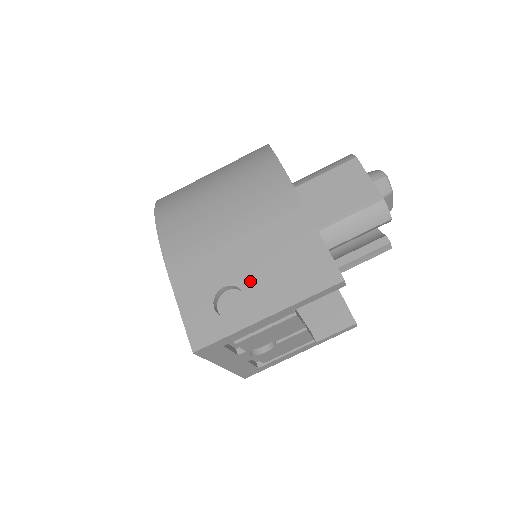
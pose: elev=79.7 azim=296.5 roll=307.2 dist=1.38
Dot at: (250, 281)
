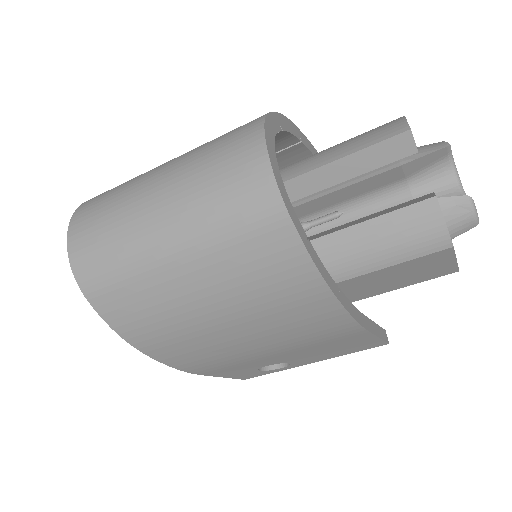
Dot at: (296, 360)
